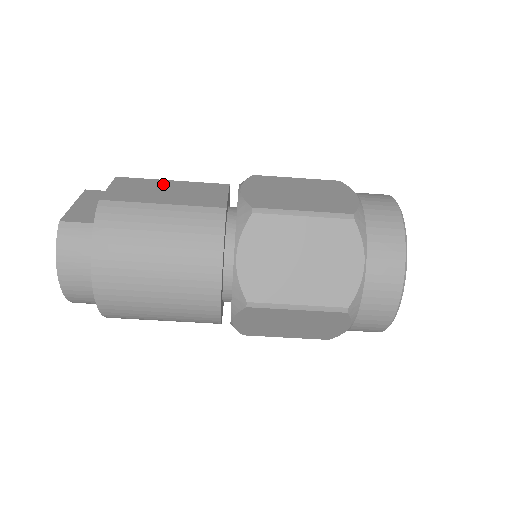
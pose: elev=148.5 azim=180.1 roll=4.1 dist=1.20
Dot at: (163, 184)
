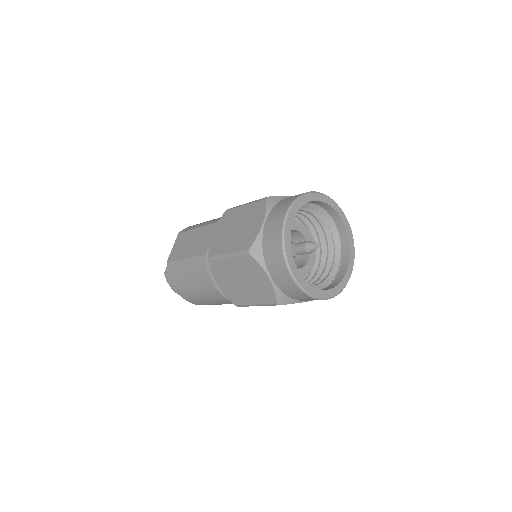
Dot at: (191, 235)
